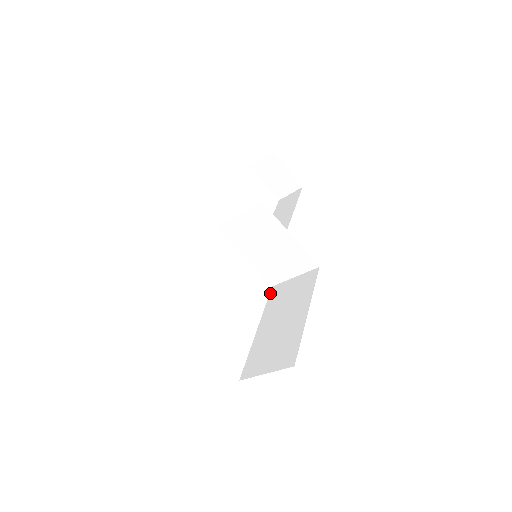
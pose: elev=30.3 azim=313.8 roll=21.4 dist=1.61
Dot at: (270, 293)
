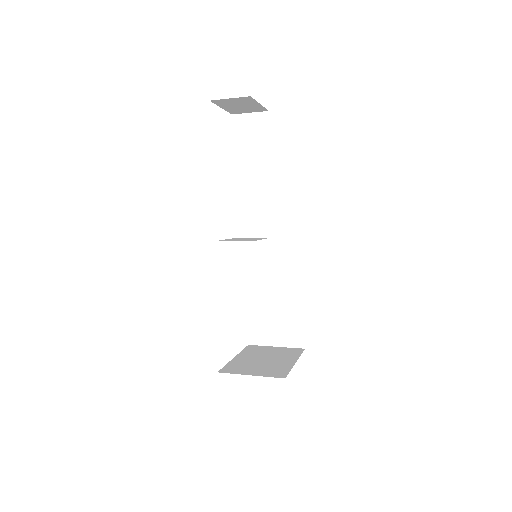
Dot at: (247, 247)
